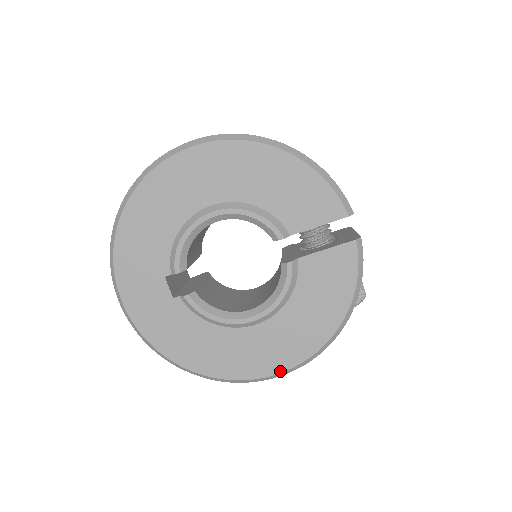
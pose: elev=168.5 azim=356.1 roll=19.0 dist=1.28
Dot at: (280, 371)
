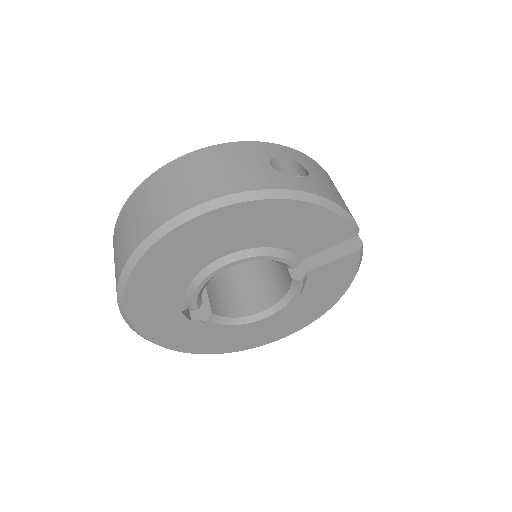
Dot at: (287, 335)
